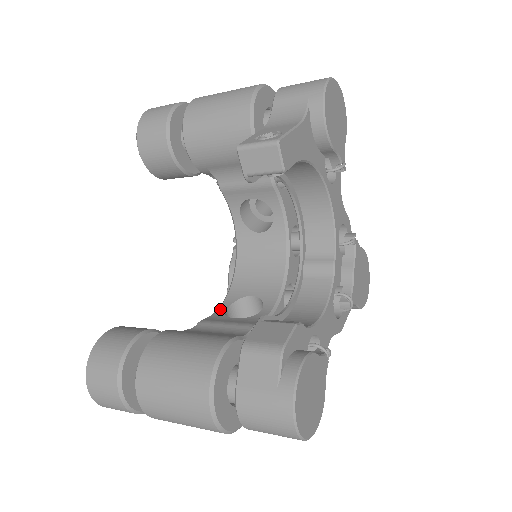
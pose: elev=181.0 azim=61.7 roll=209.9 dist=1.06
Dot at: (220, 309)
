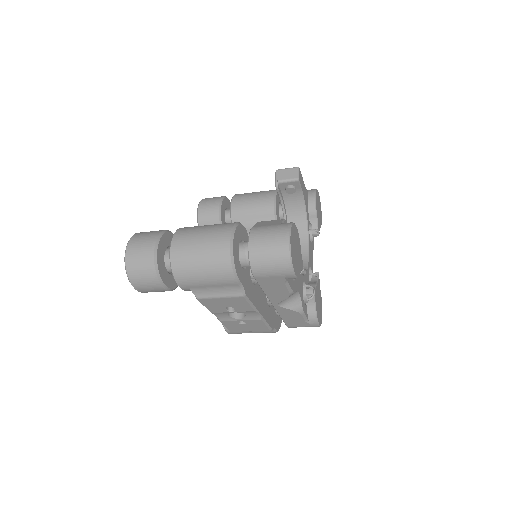
Dot at: occluded
